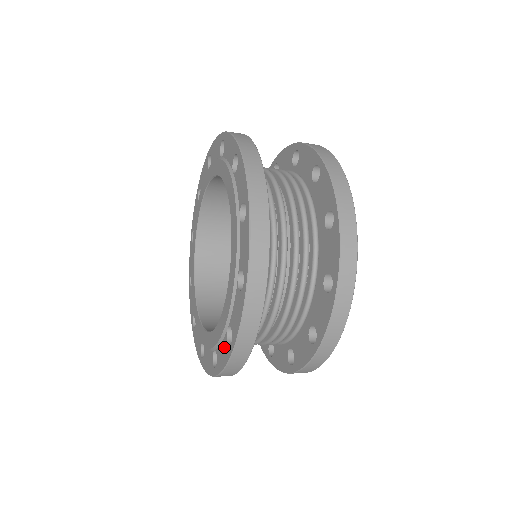
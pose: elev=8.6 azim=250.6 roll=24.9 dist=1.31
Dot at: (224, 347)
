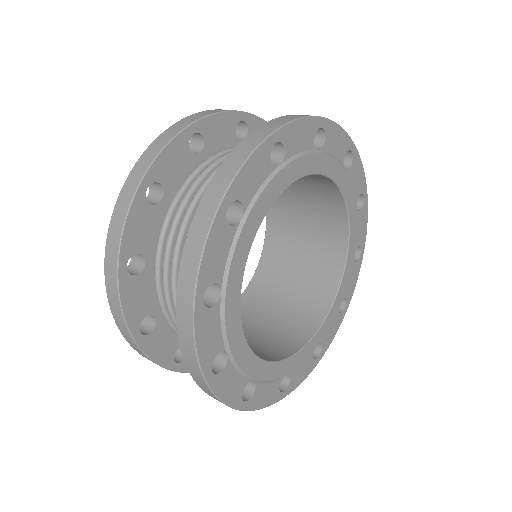
Dot at: occluded
